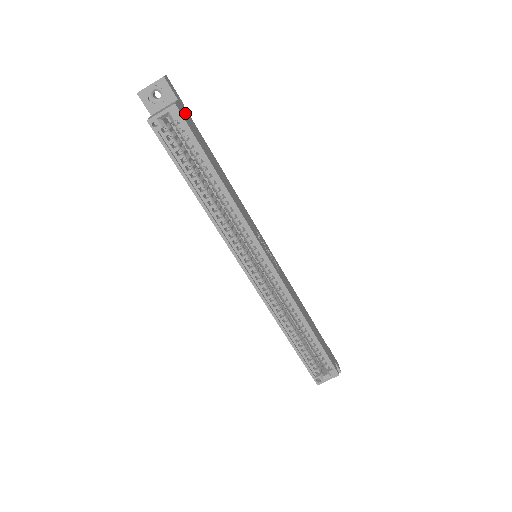
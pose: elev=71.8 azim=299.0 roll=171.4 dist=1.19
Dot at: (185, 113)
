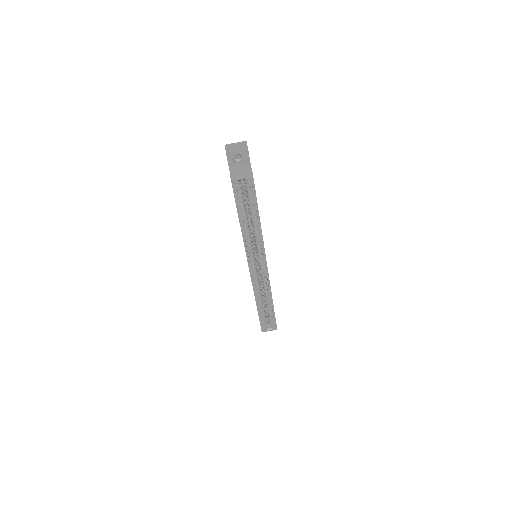
Dot at: occluded
